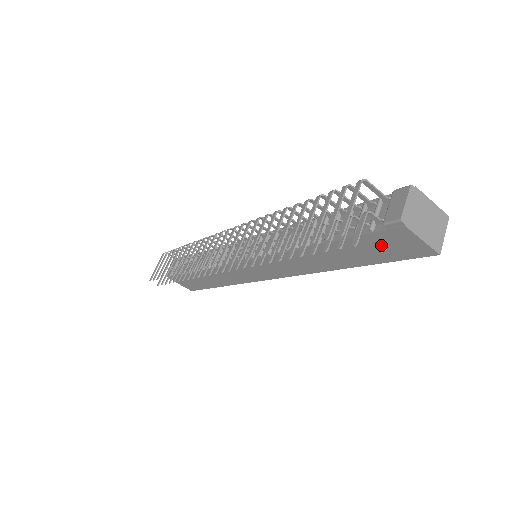
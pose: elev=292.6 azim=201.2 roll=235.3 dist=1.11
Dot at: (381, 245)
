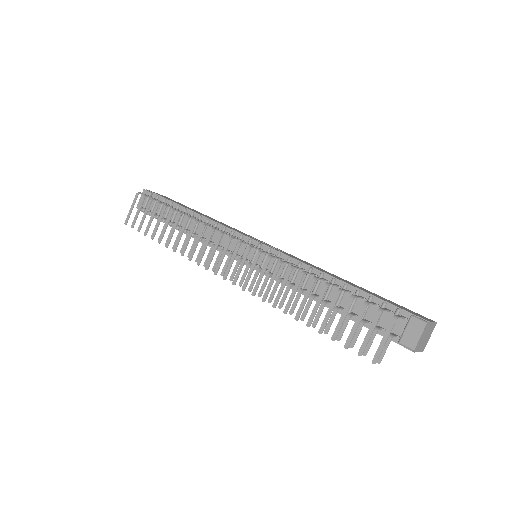
Dot at: occluded
